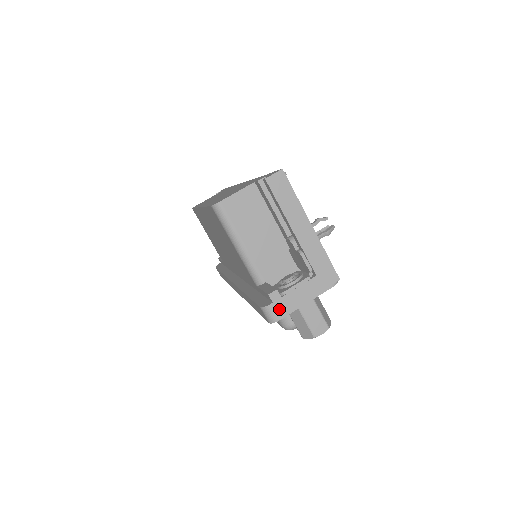
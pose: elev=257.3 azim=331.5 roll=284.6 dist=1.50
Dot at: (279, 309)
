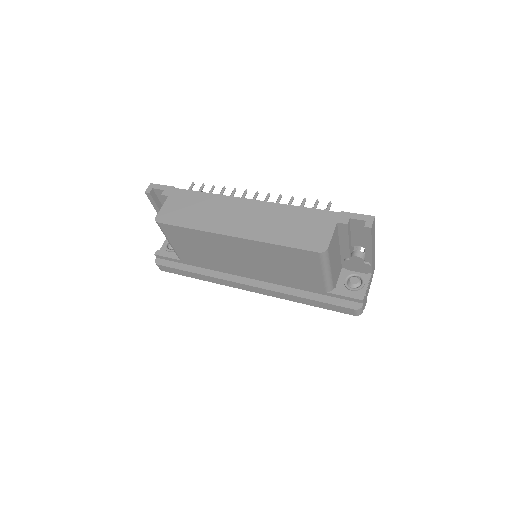
Dot at: (364, 305)
